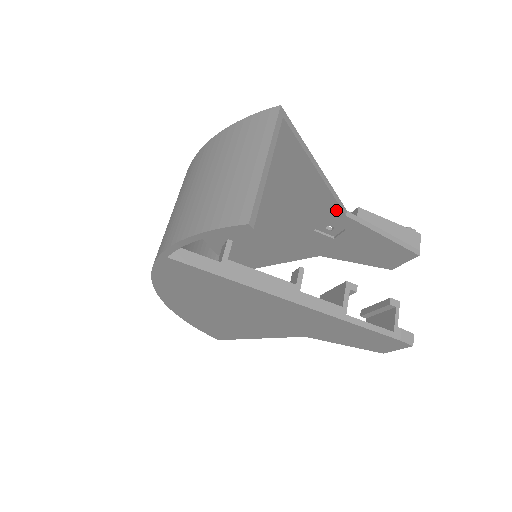
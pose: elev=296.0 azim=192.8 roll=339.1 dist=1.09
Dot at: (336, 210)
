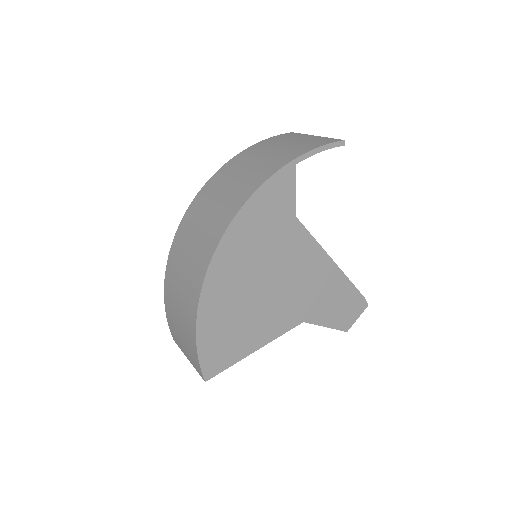
Dot at: occluded
